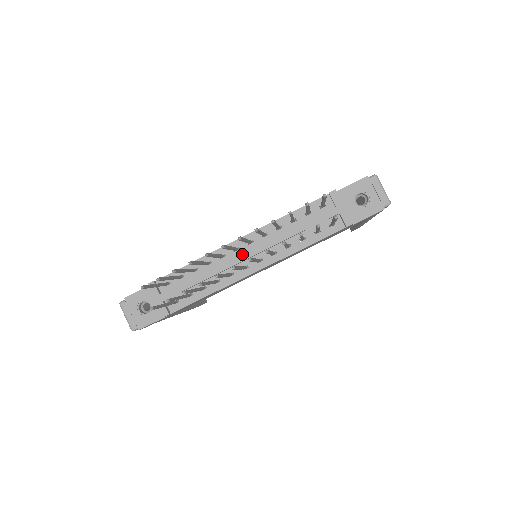
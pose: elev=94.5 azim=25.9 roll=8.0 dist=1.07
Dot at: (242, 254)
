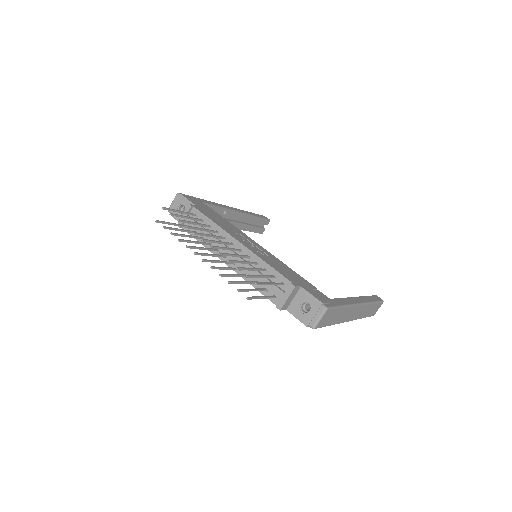
Dot at: occluded
